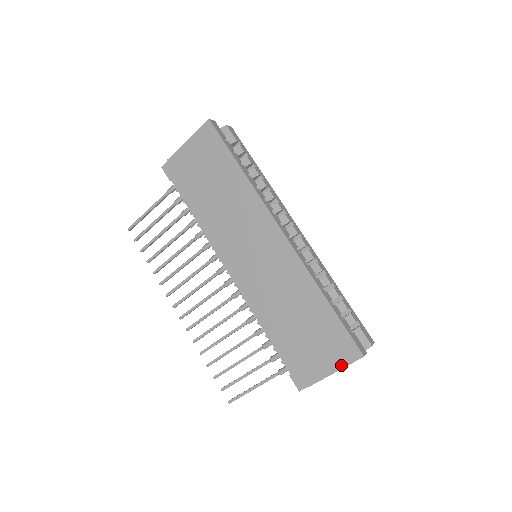
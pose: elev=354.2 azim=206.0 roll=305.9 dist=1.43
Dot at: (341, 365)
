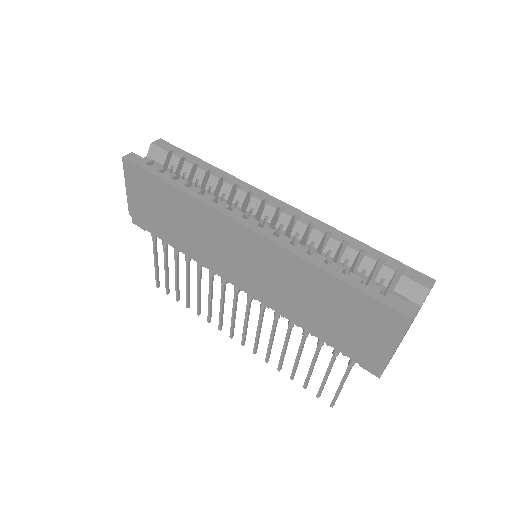
Dot at: (396, 338)
